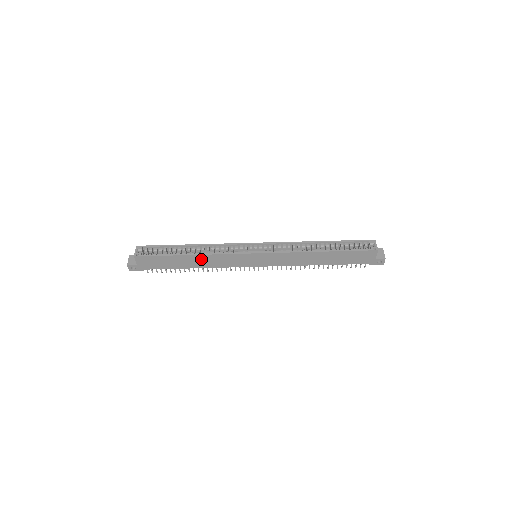
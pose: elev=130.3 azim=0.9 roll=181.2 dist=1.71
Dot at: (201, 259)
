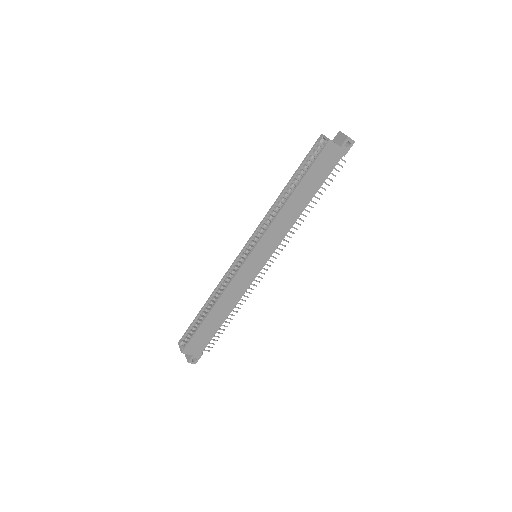
Dot at: (222, 304)
